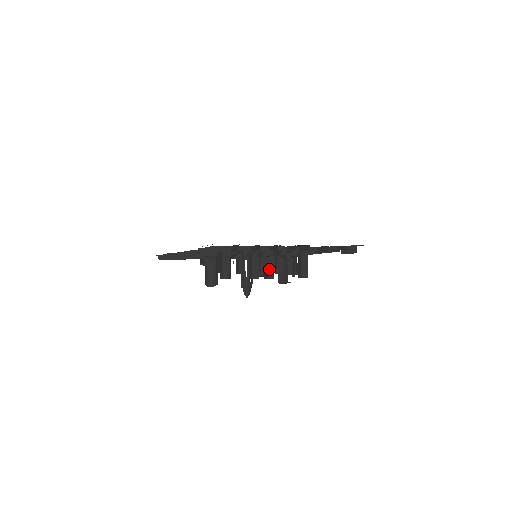
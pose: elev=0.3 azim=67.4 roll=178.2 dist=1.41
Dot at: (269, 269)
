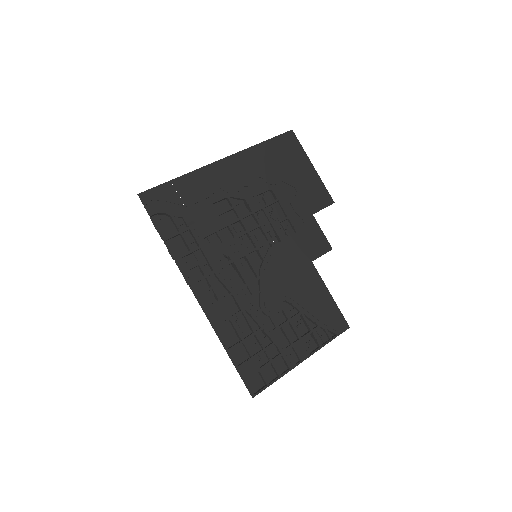
Dot at: occluded
